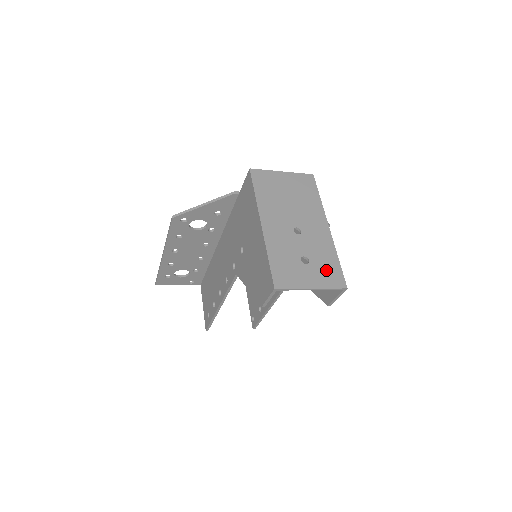
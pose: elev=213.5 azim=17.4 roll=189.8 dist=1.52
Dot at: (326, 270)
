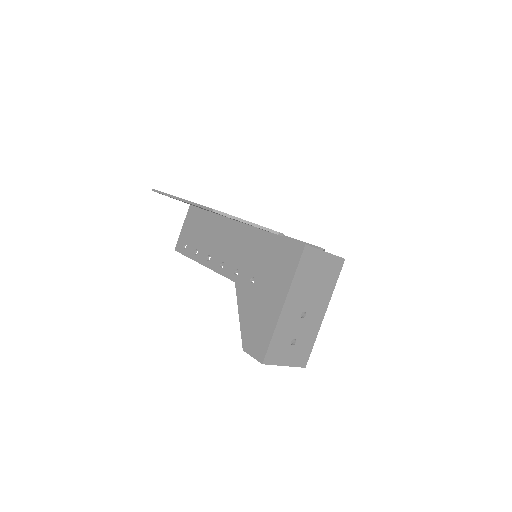
Dot at: (302, 352)
